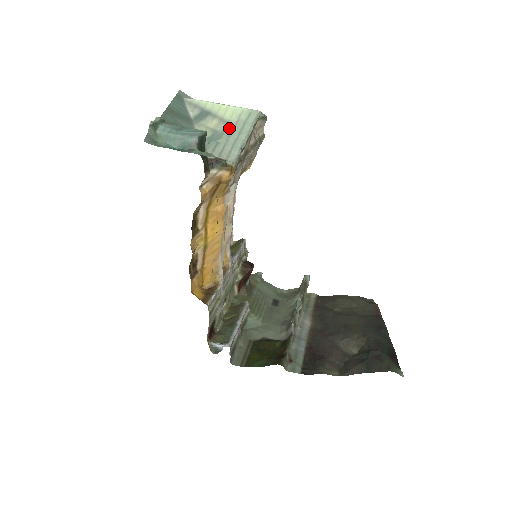
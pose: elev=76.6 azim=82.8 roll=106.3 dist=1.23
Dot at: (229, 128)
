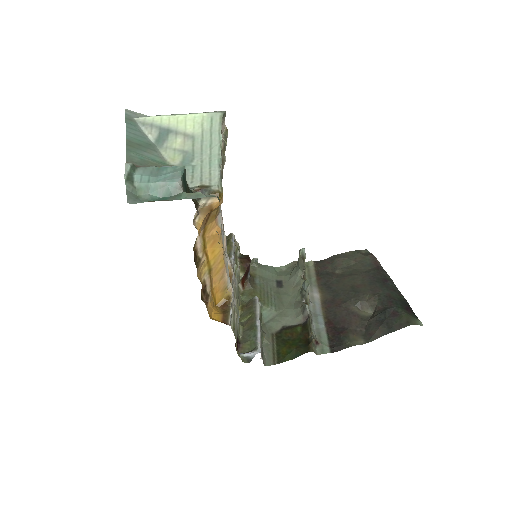
Dot at: (197, 144)
